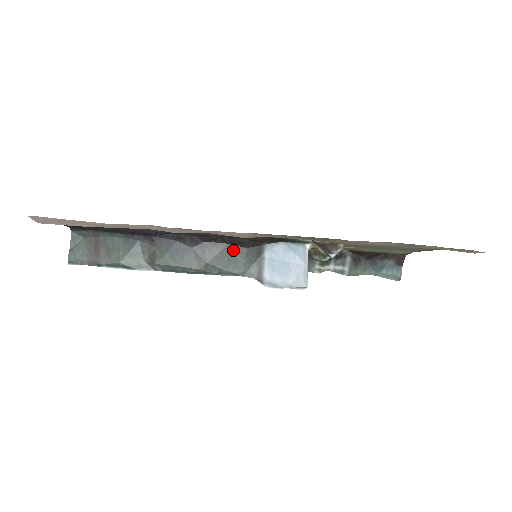
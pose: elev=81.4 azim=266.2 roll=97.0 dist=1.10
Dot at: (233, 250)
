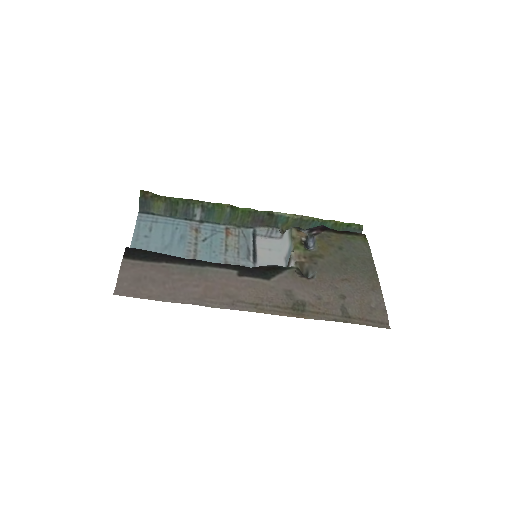
Dot at: occluded
